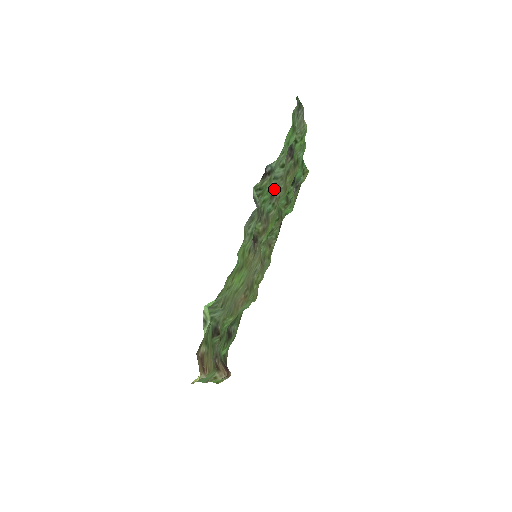
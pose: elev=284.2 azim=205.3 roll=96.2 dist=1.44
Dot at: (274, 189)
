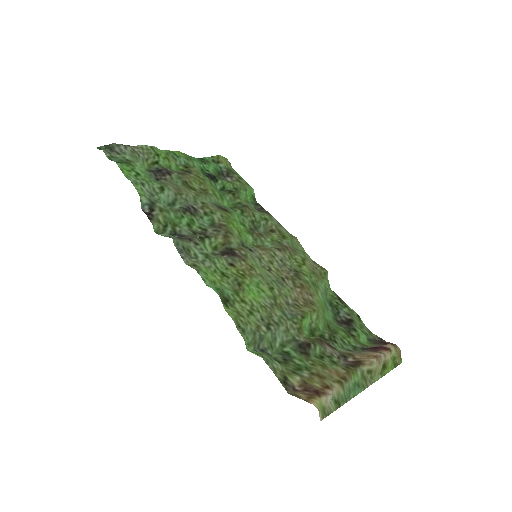
Dot at: (187, 207)
